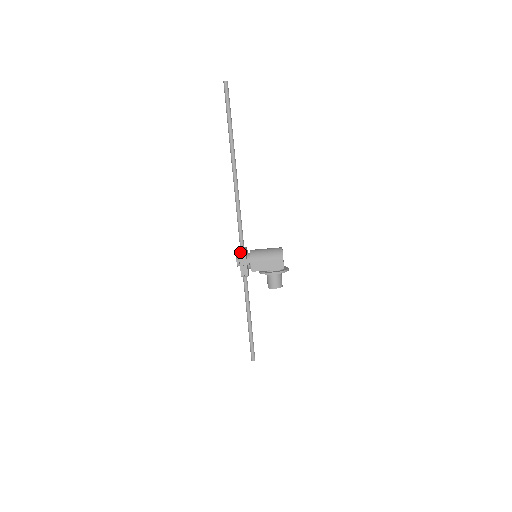
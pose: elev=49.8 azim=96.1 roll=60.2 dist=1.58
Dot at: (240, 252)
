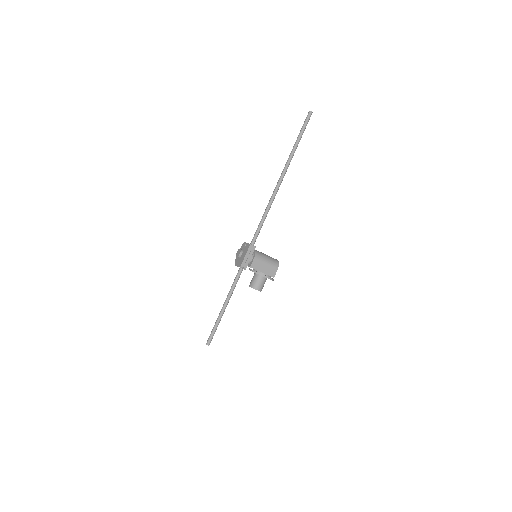
Dot at: (251, 246)
